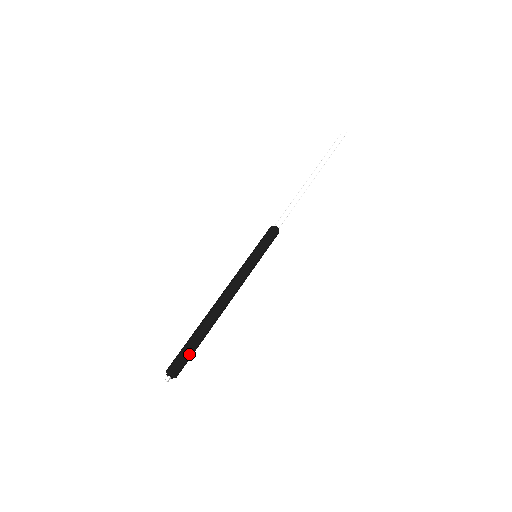
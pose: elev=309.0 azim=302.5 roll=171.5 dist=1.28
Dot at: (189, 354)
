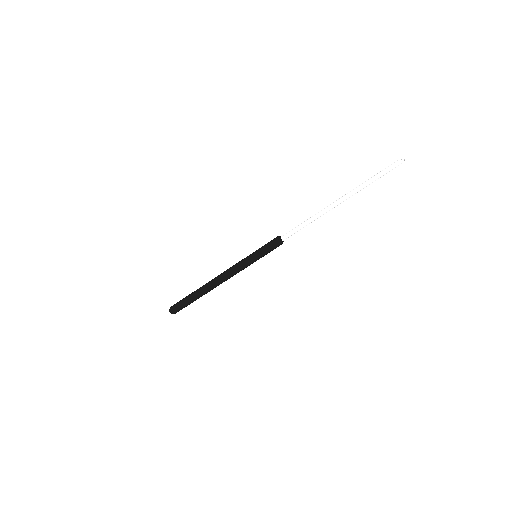
Dot at: (186, 306)
